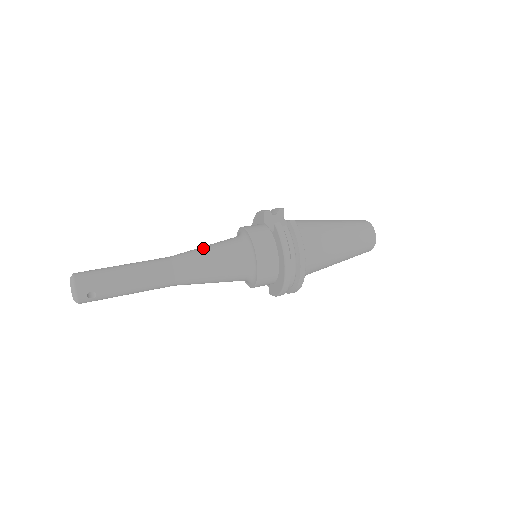
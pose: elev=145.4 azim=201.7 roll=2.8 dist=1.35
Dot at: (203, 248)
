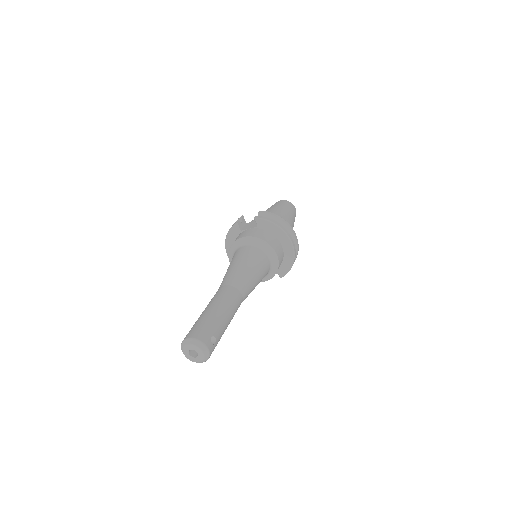
Dot at: (231, 267)
